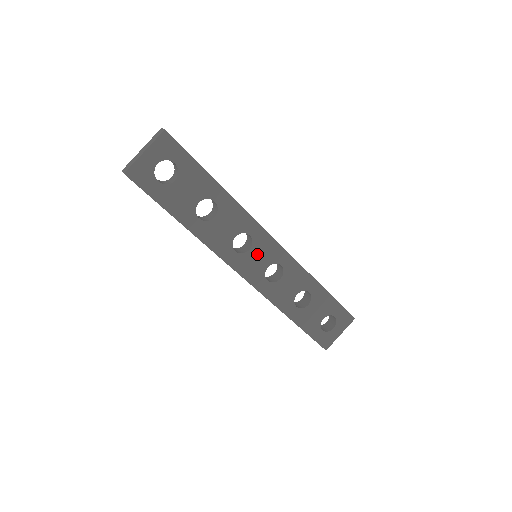
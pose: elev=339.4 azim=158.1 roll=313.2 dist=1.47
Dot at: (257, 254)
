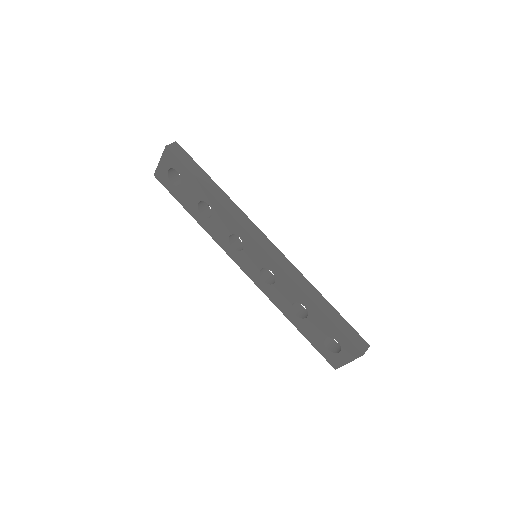
Dot at: (250, 255)
